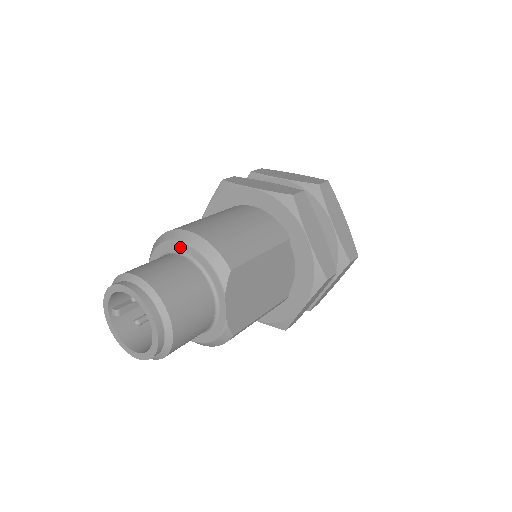
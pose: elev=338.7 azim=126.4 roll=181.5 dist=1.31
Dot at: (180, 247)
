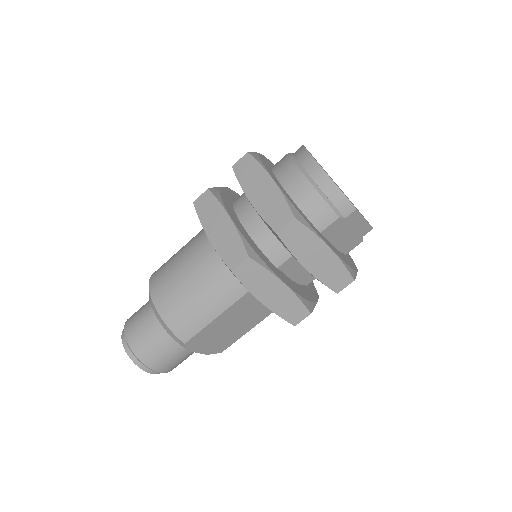
Dot at: occluded
